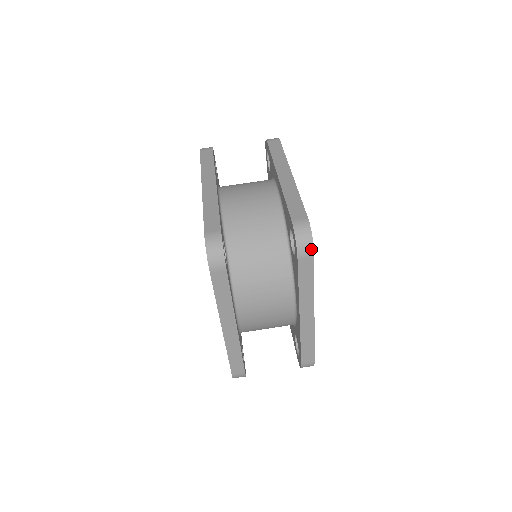
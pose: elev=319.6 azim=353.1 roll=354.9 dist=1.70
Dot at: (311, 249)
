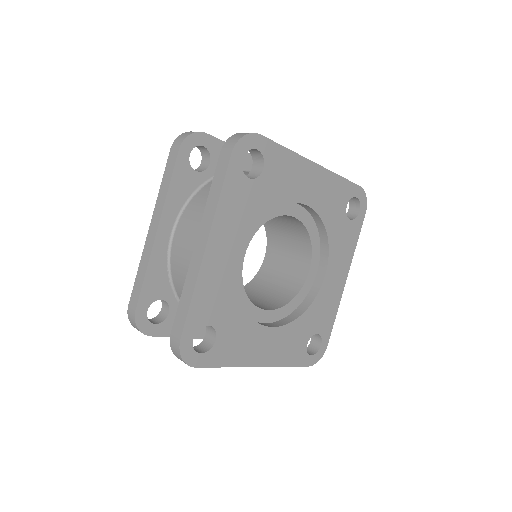
Dot at: (234, 144)
